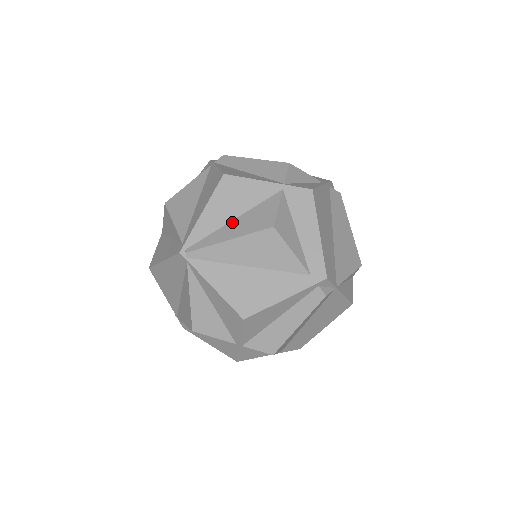
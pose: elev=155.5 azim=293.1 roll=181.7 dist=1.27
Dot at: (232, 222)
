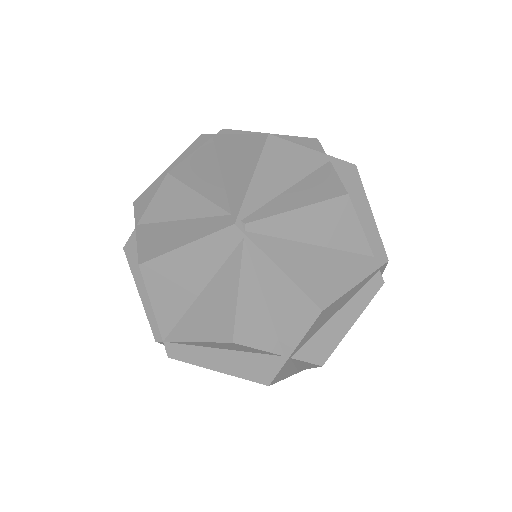
Dot at: (289, 190)
